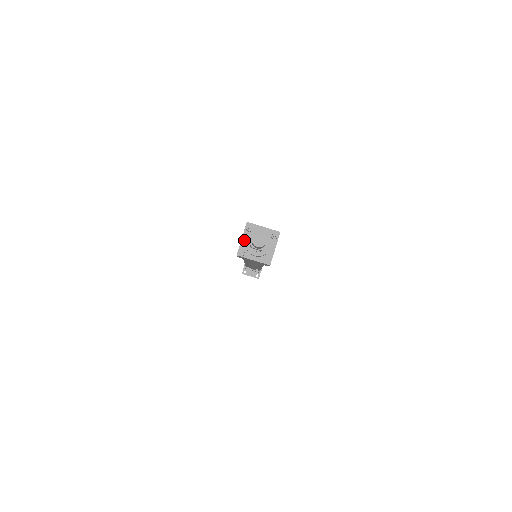
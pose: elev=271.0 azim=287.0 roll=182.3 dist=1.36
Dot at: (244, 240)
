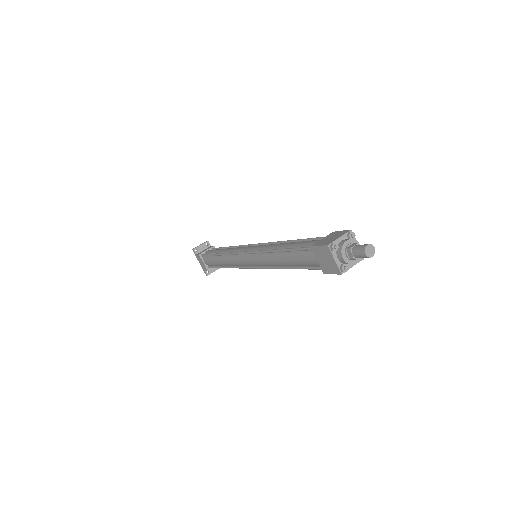
Dot at: (337, 259)
